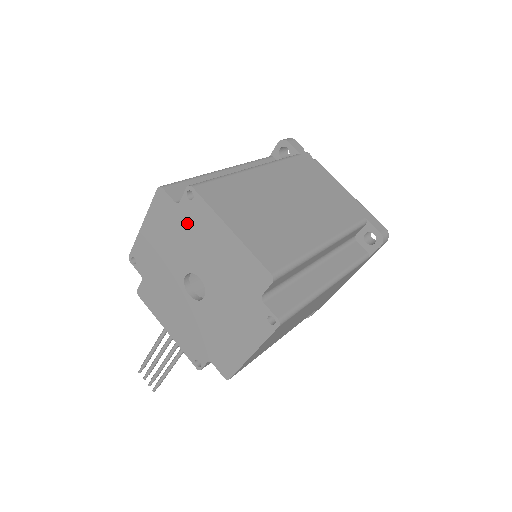
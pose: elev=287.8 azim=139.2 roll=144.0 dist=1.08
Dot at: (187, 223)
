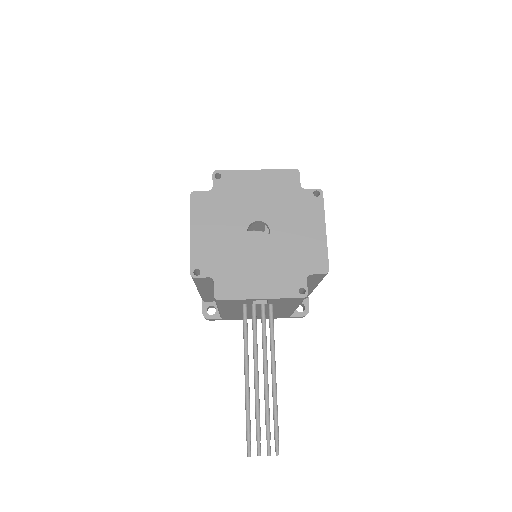
Dot at: (226, 195)
